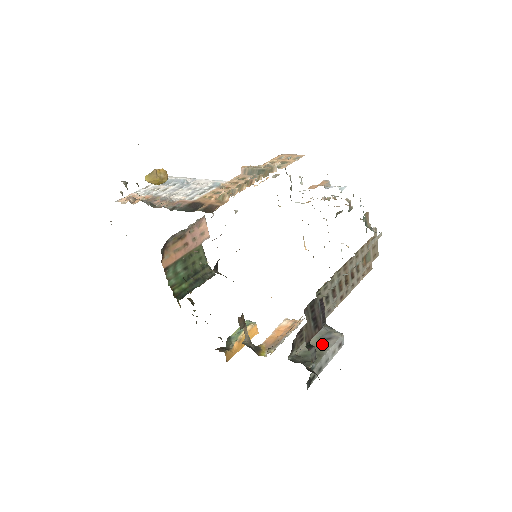
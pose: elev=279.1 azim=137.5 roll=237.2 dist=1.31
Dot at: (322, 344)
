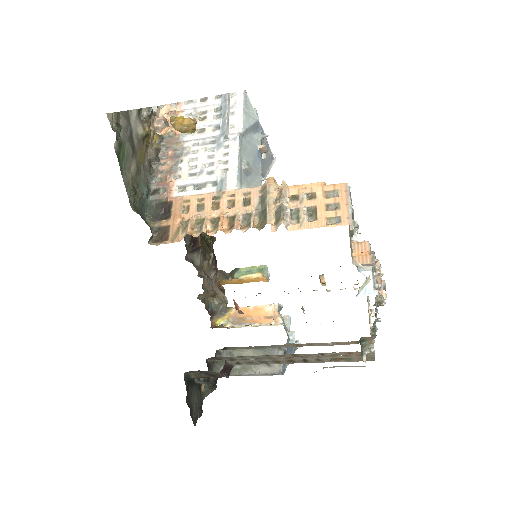
Dot at: occluded
